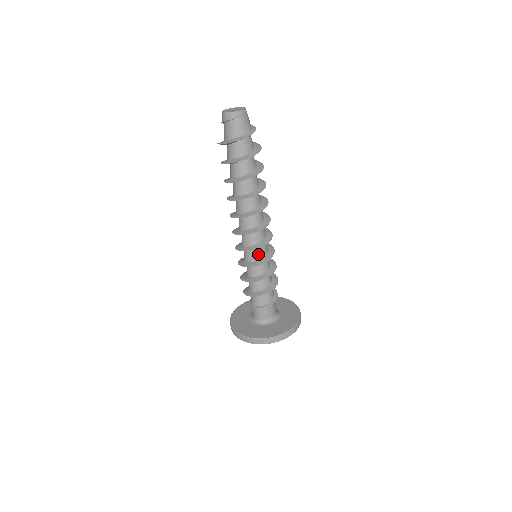
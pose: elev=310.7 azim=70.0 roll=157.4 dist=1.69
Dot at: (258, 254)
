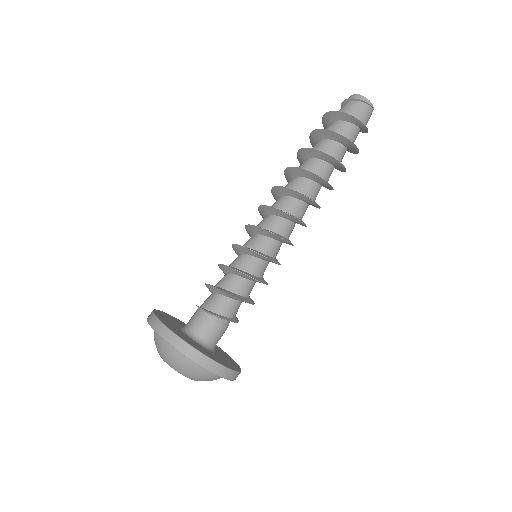
Dot at: (260, 244)
